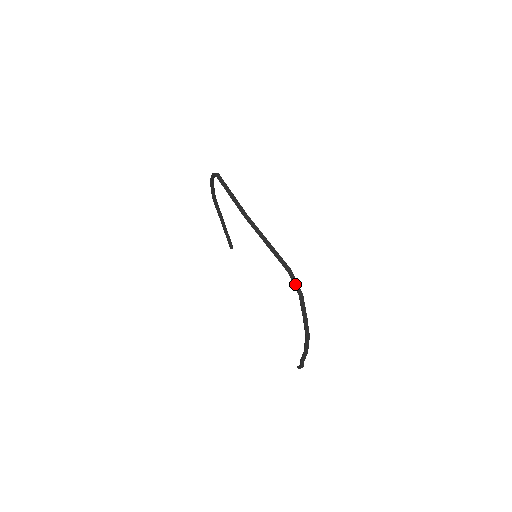
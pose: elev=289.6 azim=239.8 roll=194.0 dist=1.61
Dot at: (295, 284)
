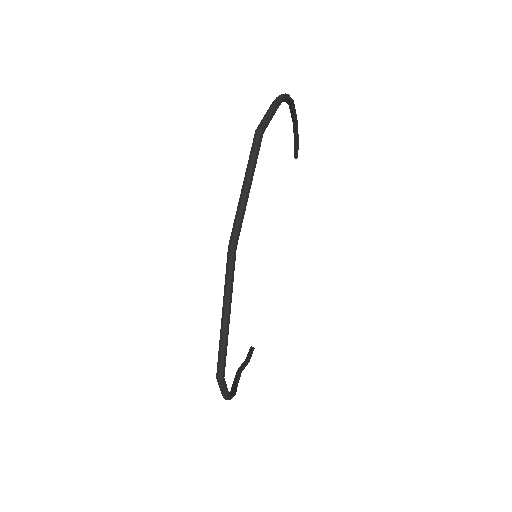
Dot at: (220, 389)
